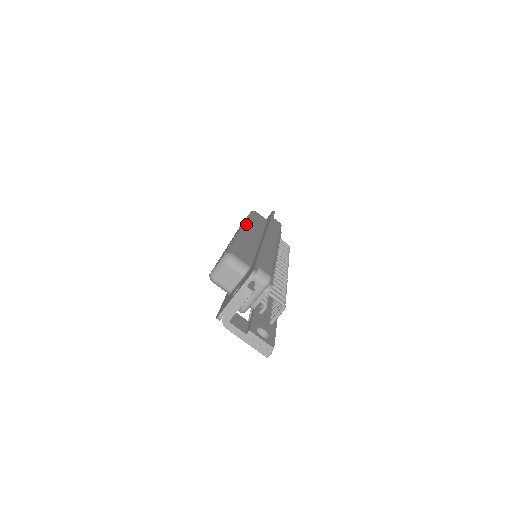
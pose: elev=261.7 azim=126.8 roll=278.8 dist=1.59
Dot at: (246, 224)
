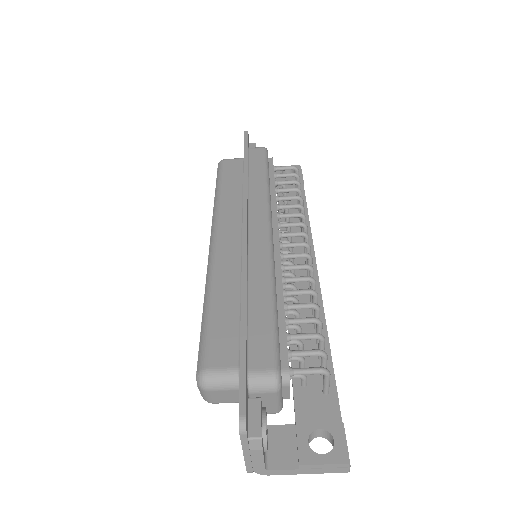
Dot at: (214, 224)
